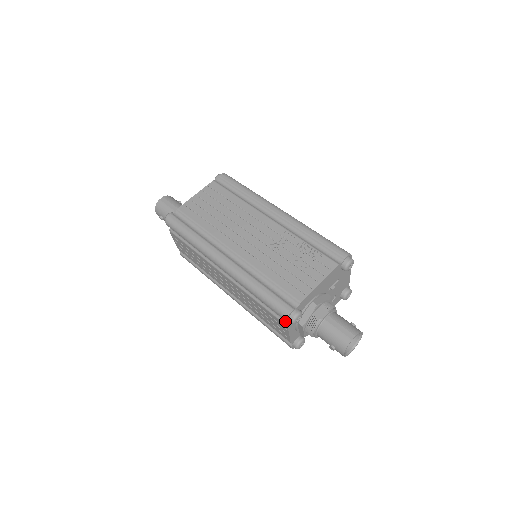
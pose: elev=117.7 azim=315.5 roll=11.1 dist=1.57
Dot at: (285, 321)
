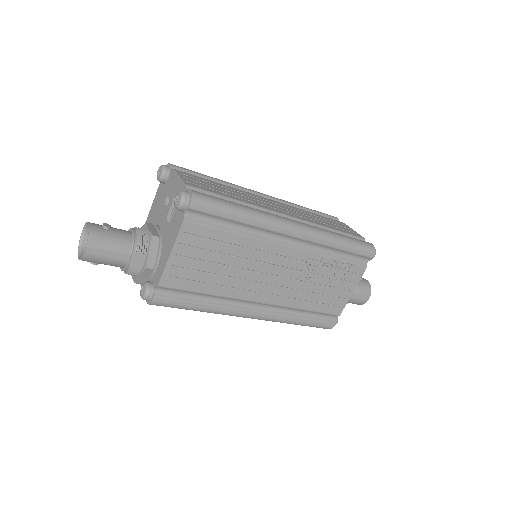
Dot at: occluded
